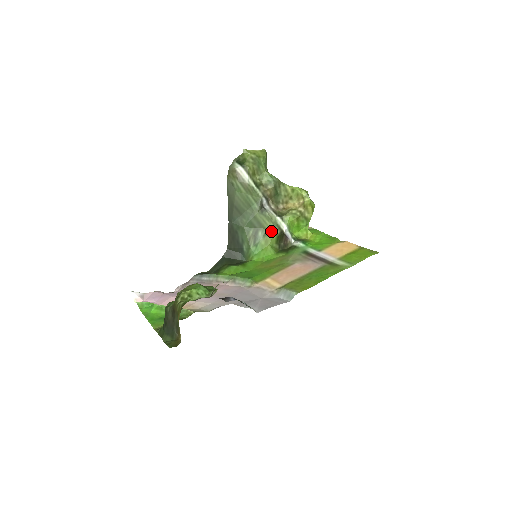
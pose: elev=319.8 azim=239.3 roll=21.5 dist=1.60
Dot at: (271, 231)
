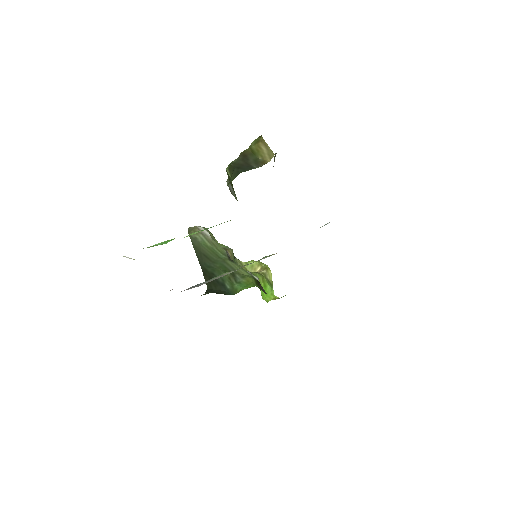
Dot at: (247, 276)
